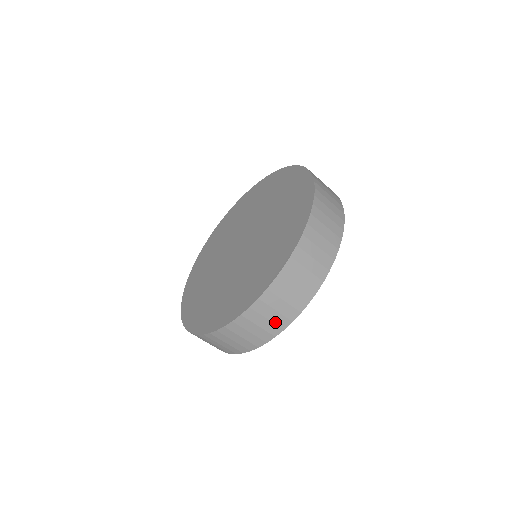
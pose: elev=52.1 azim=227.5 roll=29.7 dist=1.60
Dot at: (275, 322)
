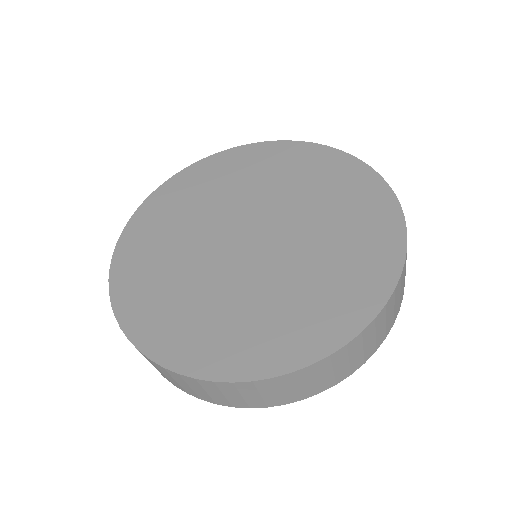
Dot at: occluded
